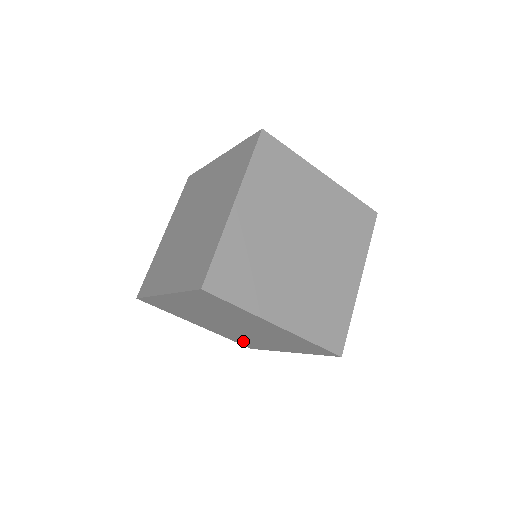
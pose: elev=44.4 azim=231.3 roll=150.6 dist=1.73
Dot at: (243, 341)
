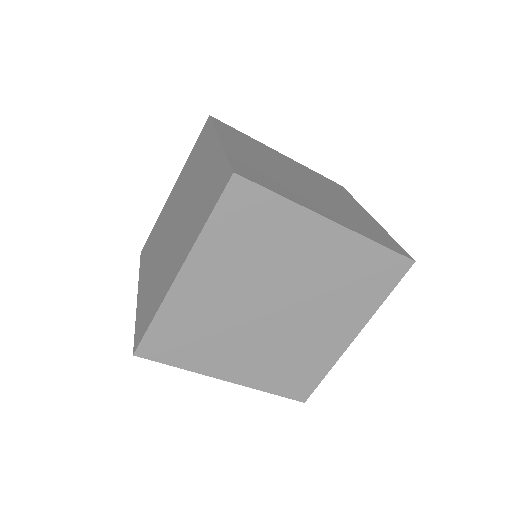
Dot at: (292, 375)
